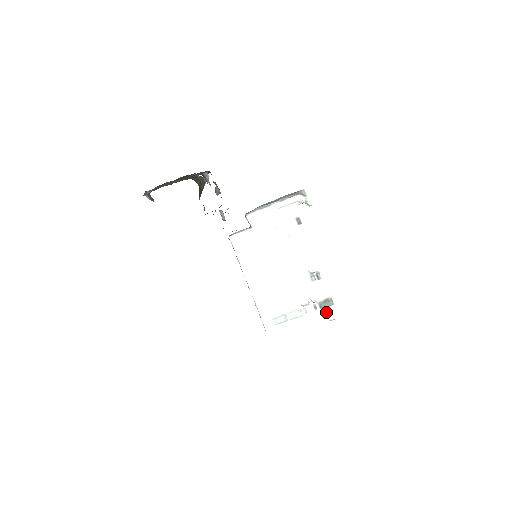
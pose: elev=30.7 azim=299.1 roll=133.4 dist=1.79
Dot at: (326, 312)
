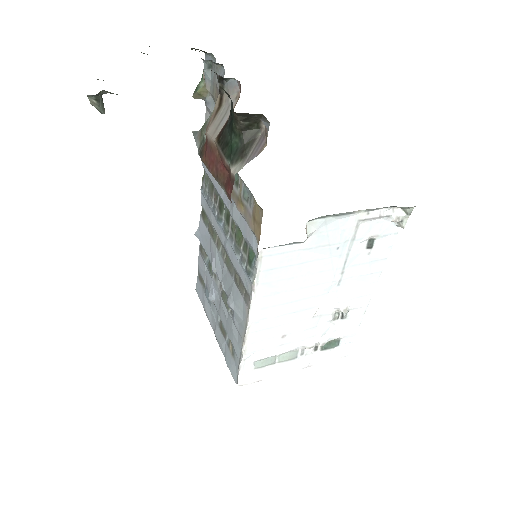
Dot at: (325, 354)
